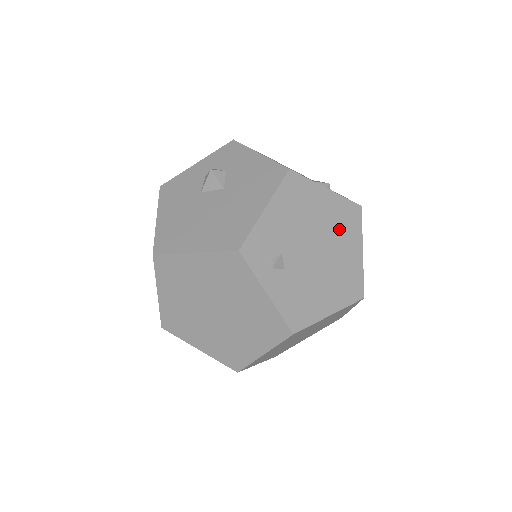
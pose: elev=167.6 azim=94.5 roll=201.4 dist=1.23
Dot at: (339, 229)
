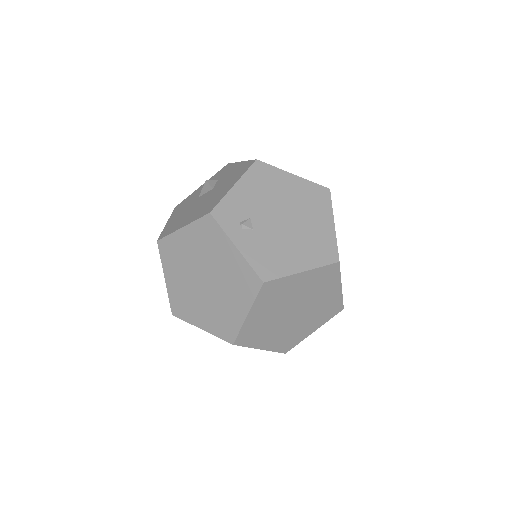
Dot at: (307, 205)
